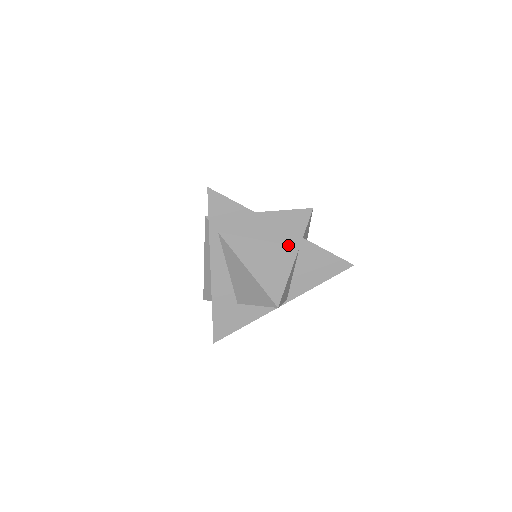
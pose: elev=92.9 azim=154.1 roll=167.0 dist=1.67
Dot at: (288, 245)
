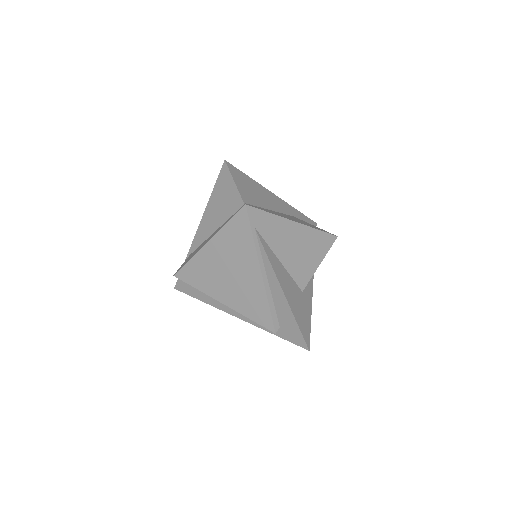
Dot at: occluded
